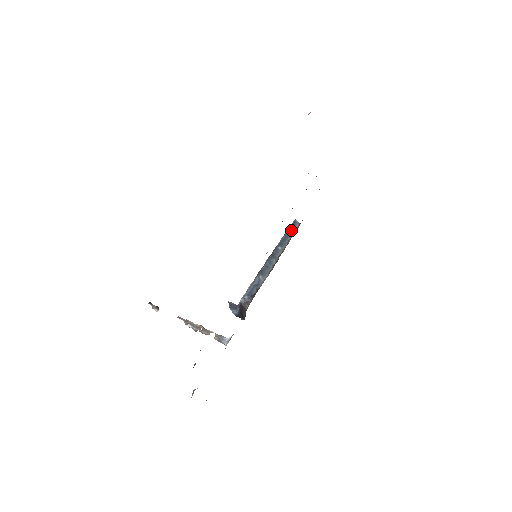
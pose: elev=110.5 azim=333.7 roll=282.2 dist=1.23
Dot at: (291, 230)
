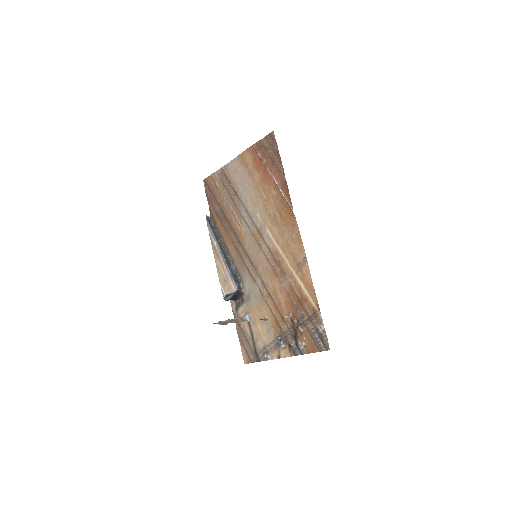
Dot at: (211, 225)
